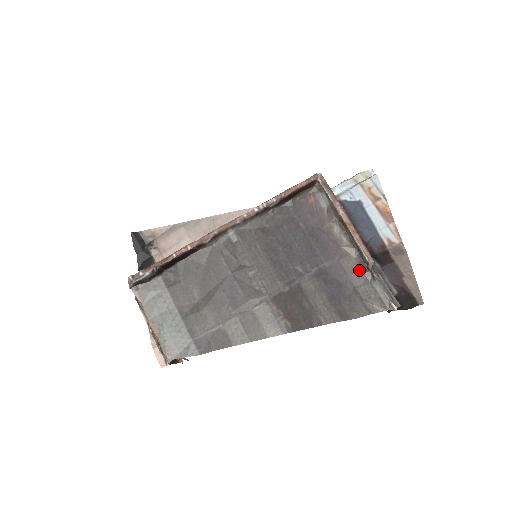
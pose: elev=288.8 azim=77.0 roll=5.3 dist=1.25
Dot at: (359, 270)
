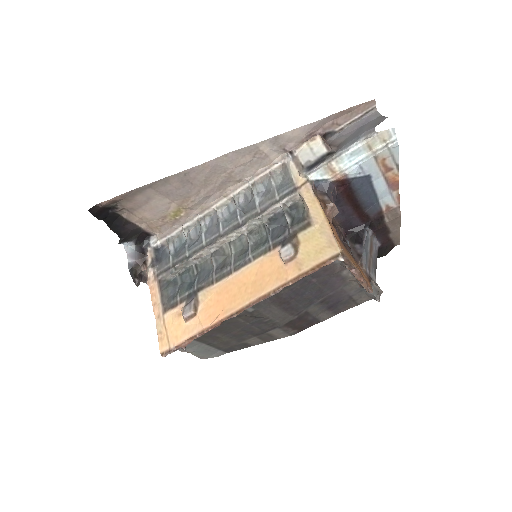
Dot at: (357, 288)
